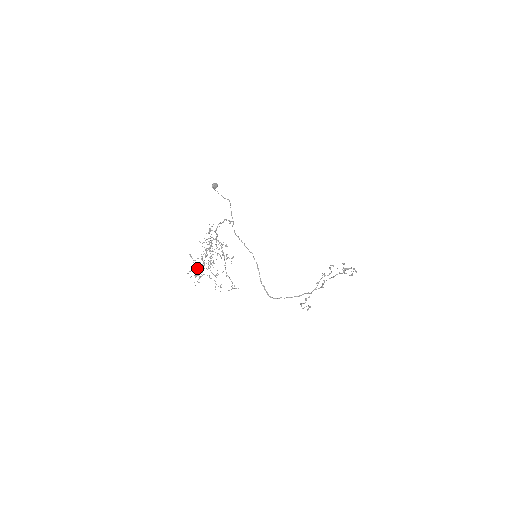
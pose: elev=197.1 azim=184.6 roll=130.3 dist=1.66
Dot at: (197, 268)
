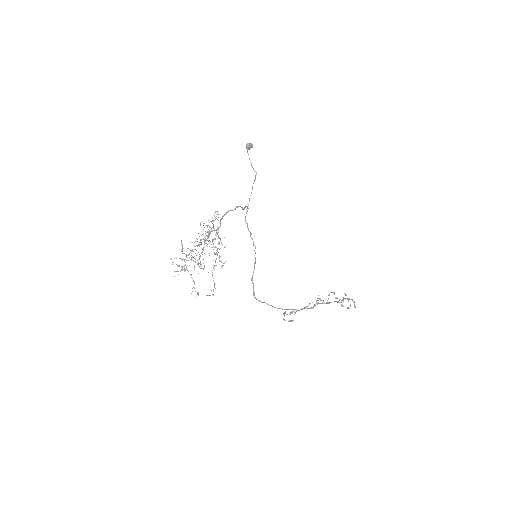
Dot at: (182, 259)
